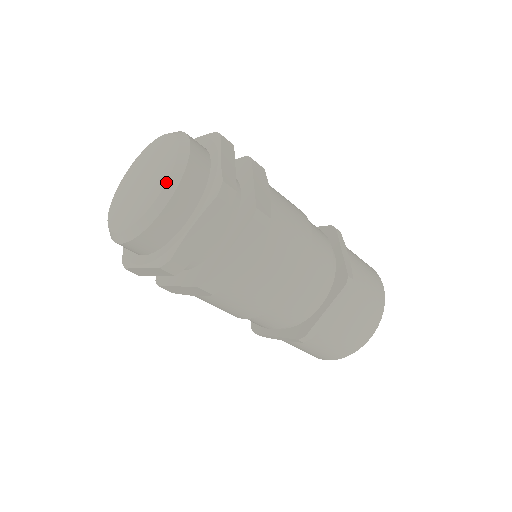
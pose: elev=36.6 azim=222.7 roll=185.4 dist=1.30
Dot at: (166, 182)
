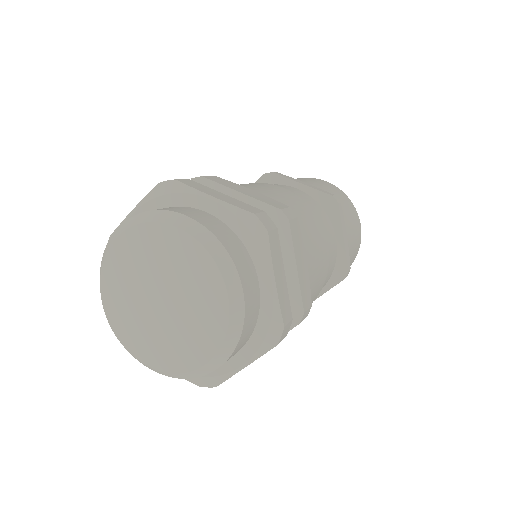
Dot at: (163, 372)
